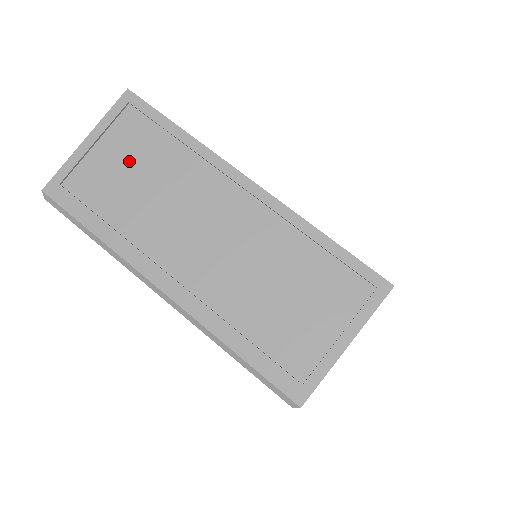
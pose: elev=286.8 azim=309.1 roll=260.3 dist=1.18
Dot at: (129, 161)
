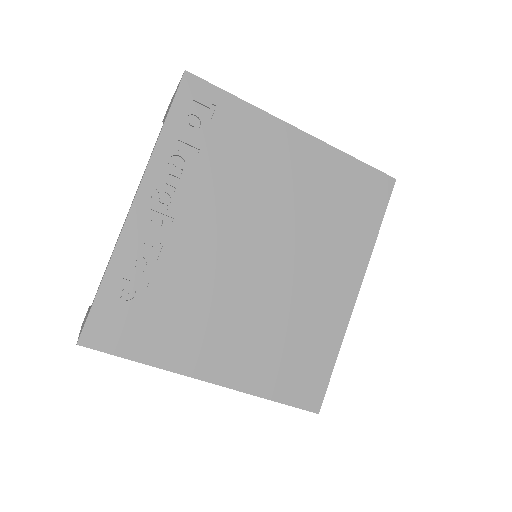
Dot at: occluded
